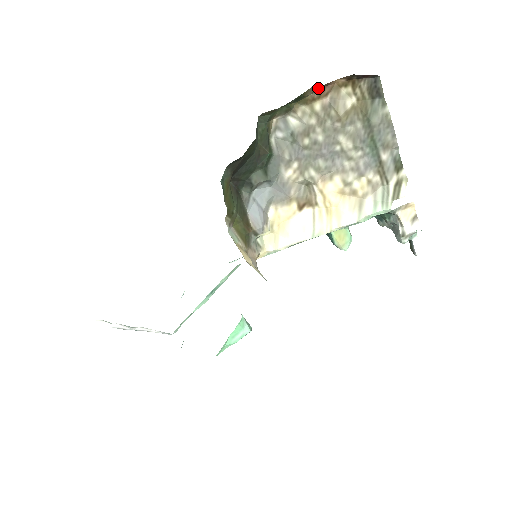
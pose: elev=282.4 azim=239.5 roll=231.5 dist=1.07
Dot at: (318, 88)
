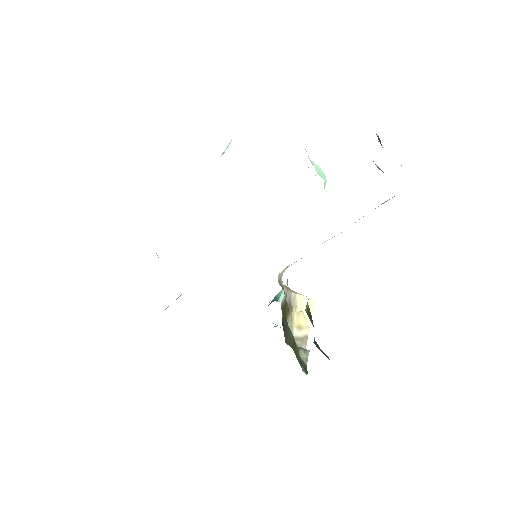
Dot at: occluded
